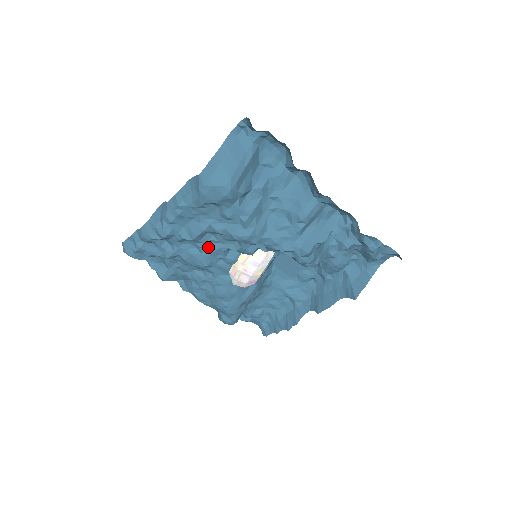
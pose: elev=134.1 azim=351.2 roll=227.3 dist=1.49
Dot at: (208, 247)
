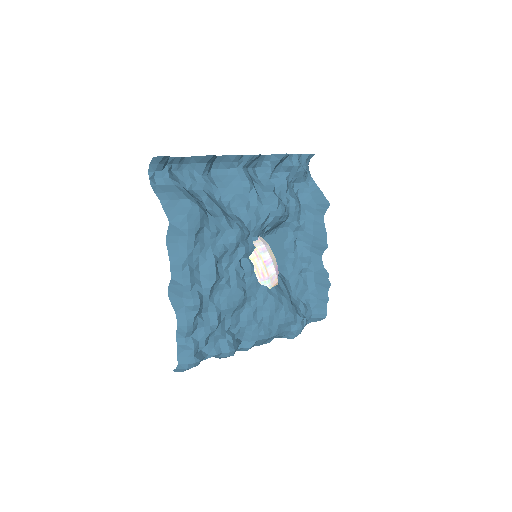
Dot at: (229, 277)
